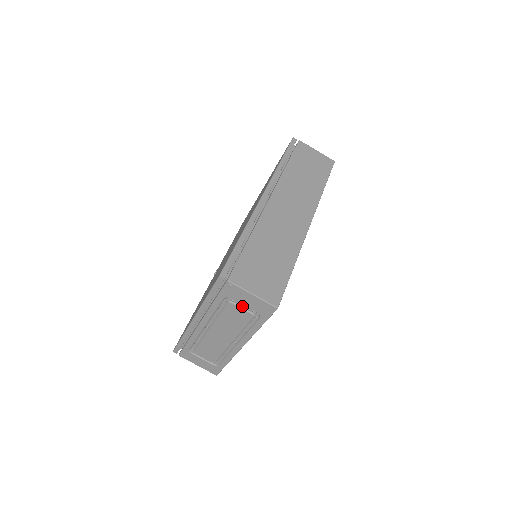
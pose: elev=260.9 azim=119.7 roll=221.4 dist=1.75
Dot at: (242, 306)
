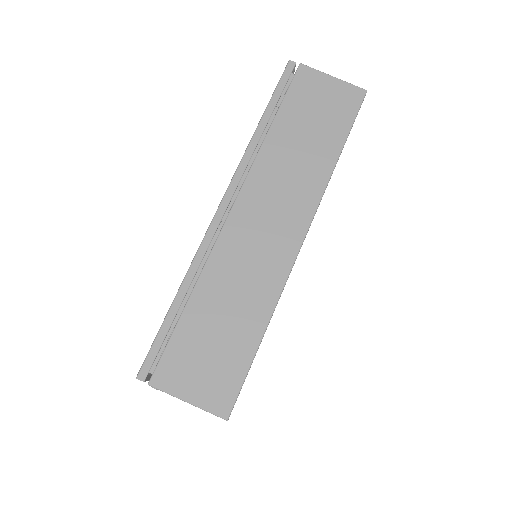
Dot at: occluded
